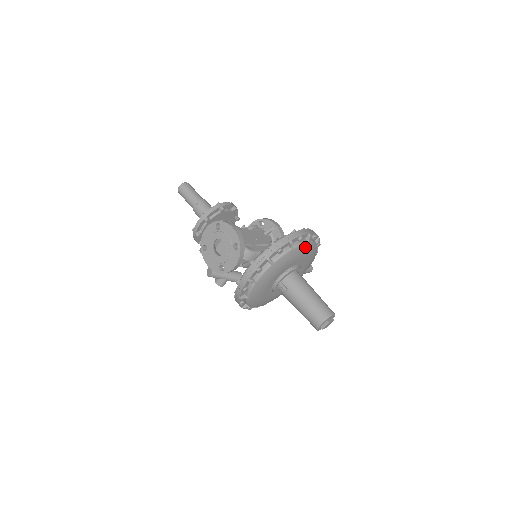
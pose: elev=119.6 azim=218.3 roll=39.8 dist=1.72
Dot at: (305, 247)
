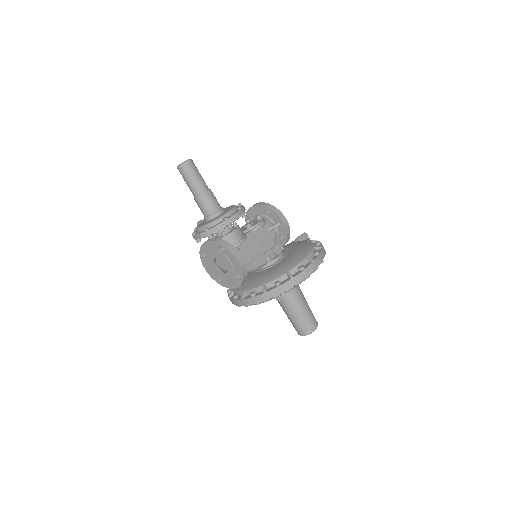
Dot at: occluded
